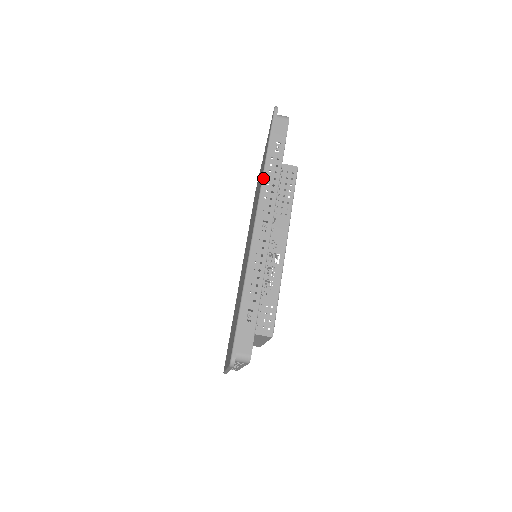
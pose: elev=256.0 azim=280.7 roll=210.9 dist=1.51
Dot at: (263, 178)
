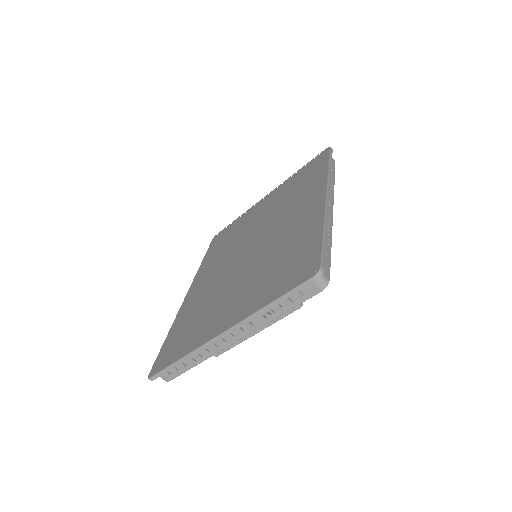
Dot at: (329, 174)
